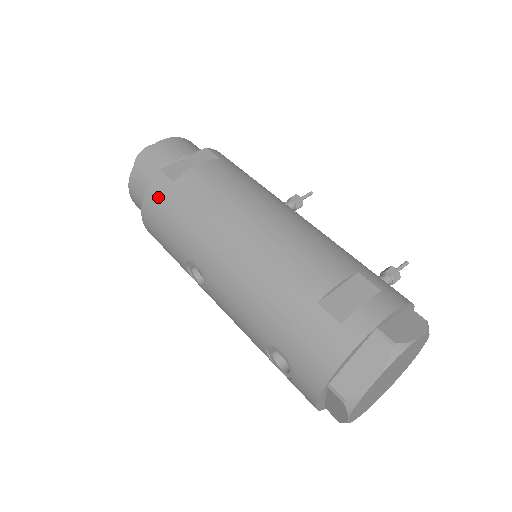
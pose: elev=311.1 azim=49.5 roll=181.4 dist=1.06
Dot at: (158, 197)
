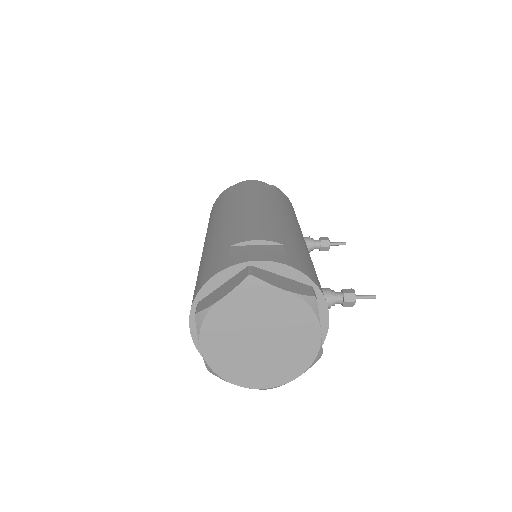
Dot at: (218, 200)
